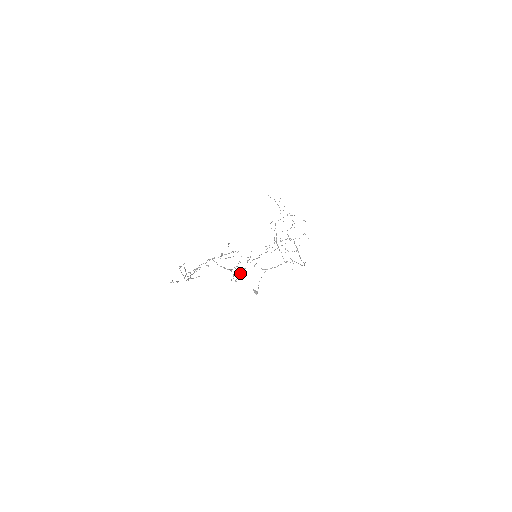
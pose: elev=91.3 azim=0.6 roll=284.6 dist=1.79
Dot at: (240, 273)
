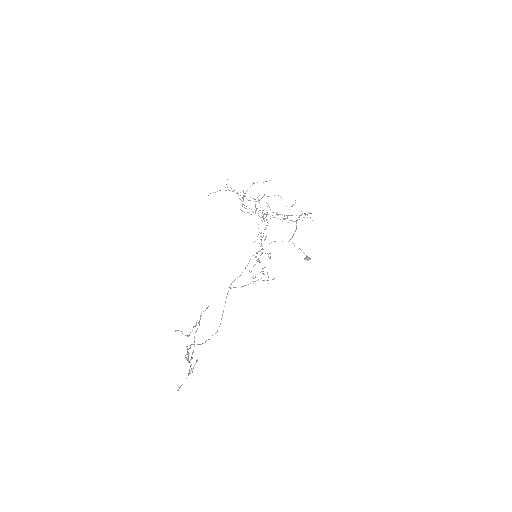
Dot at: occluded
